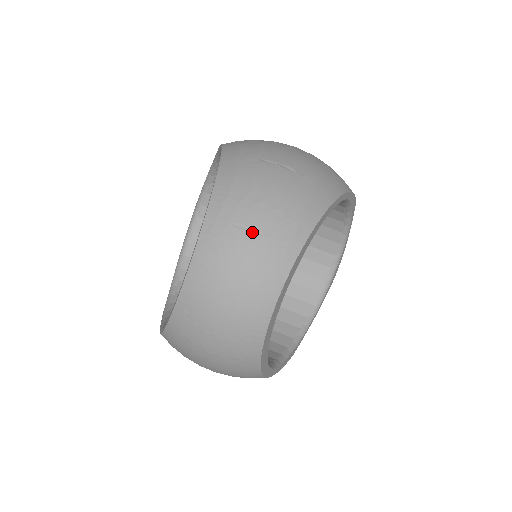
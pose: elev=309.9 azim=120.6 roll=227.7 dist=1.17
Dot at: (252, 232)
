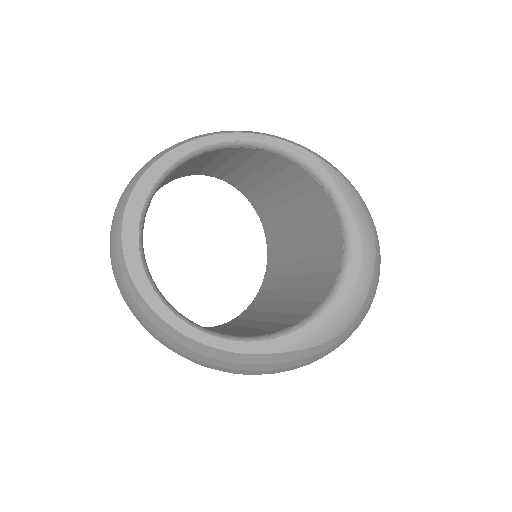
Dot at: occluded
